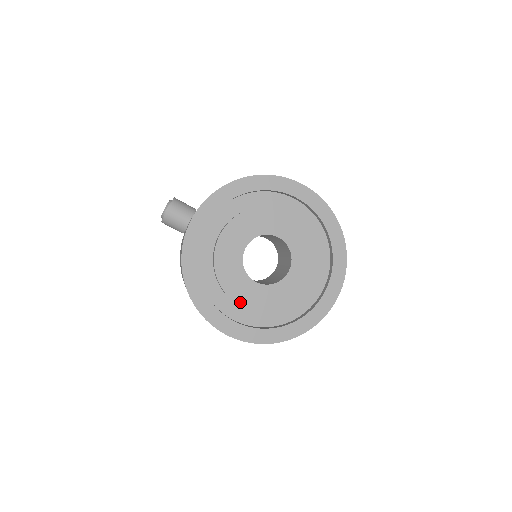
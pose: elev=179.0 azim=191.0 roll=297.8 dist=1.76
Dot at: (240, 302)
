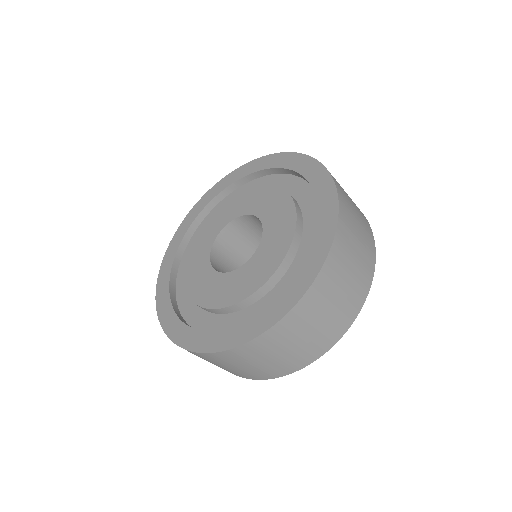
Dot at: (186, 278)
